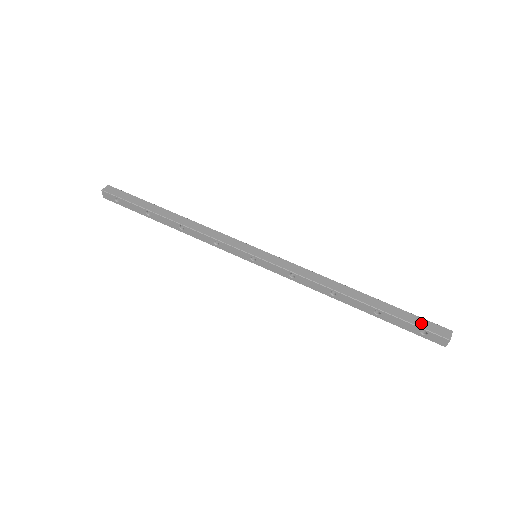
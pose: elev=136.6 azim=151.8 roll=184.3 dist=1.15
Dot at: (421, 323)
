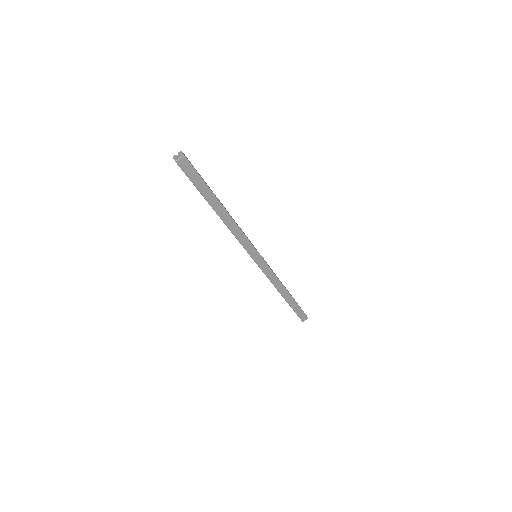
Dot at: (300, 314)
